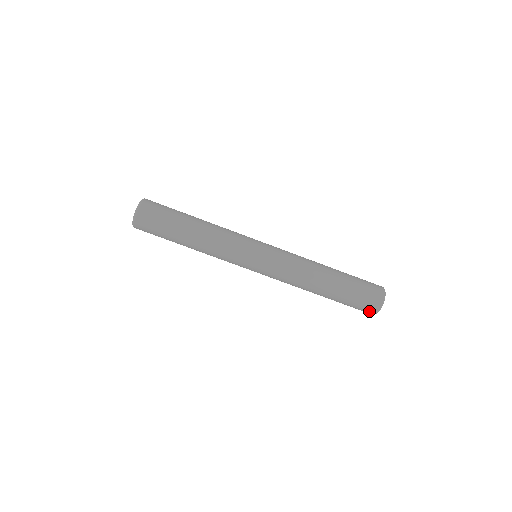
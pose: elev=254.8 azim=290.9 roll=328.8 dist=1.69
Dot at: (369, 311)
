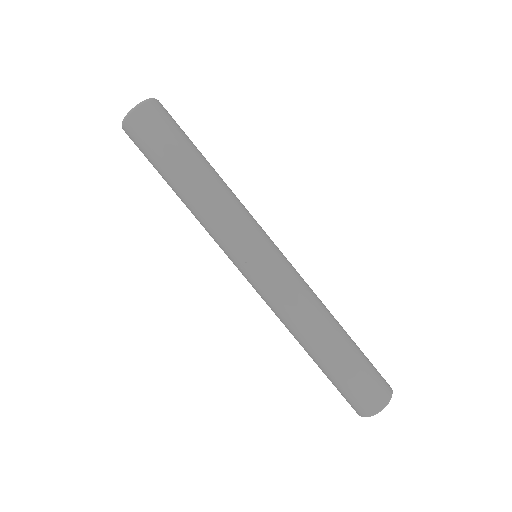
Dot at: (359, 408)
